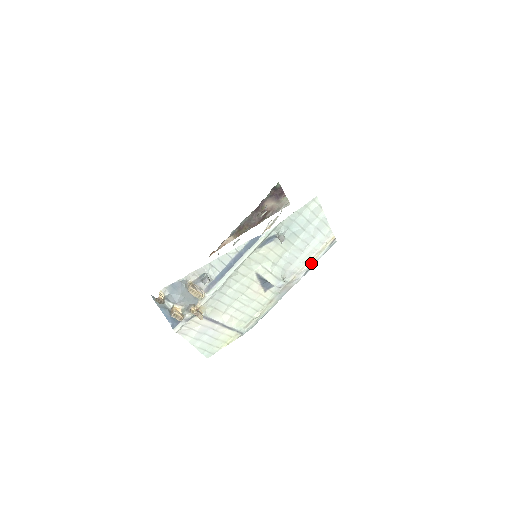
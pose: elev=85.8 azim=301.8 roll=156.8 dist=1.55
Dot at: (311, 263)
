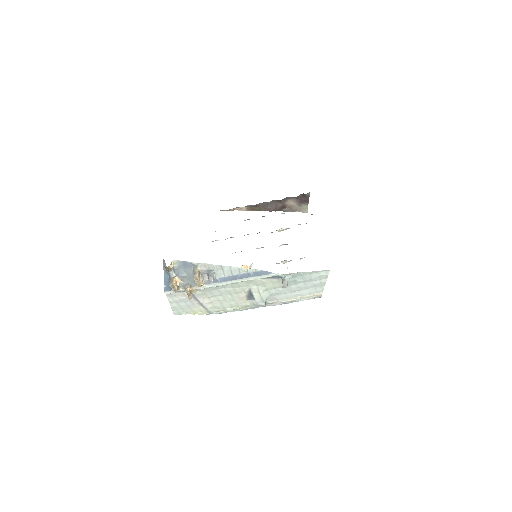
Dot at: (293, 300)
